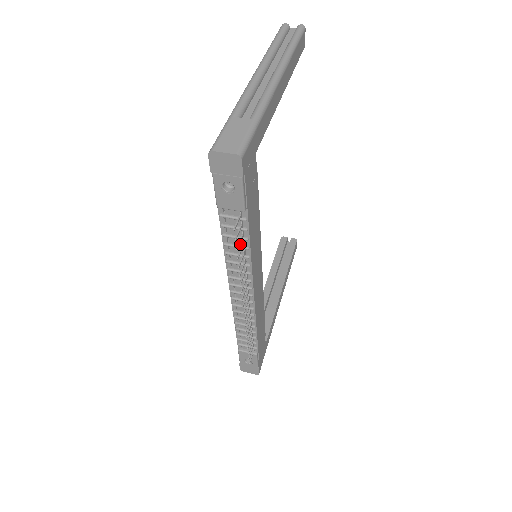
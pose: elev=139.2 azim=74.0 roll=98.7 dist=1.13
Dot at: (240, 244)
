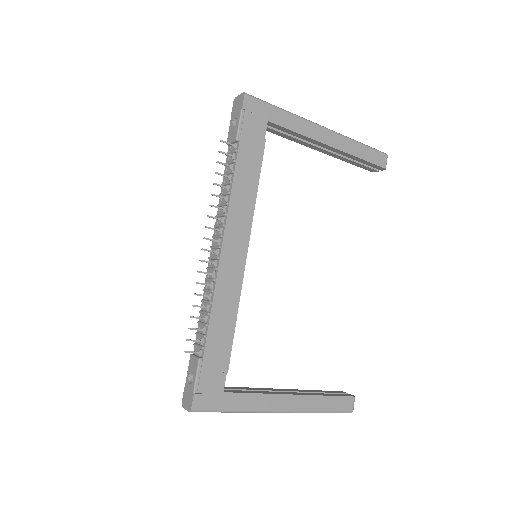
Dot at: (229, 181)
